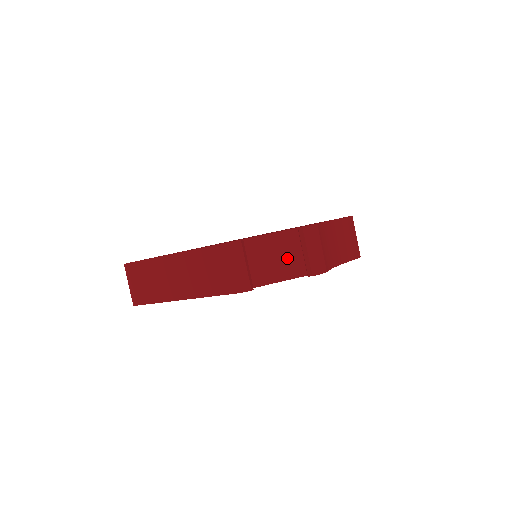
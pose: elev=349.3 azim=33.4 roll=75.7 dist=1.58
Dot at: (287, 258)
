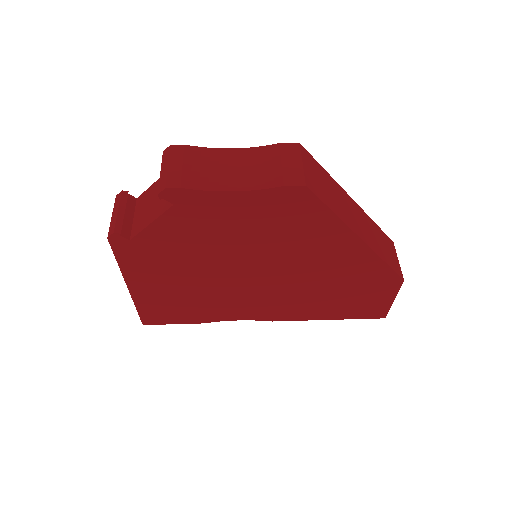
Dot at: occluded
